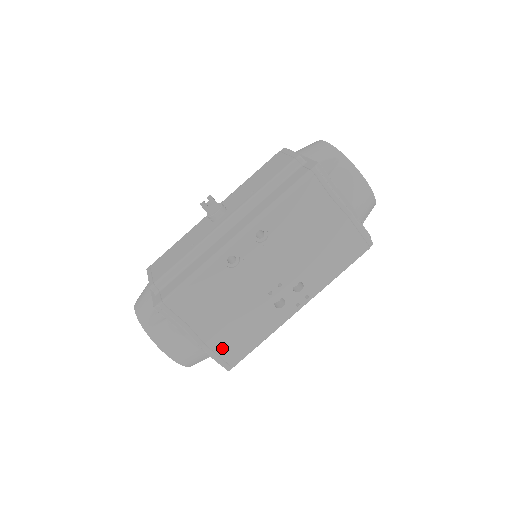
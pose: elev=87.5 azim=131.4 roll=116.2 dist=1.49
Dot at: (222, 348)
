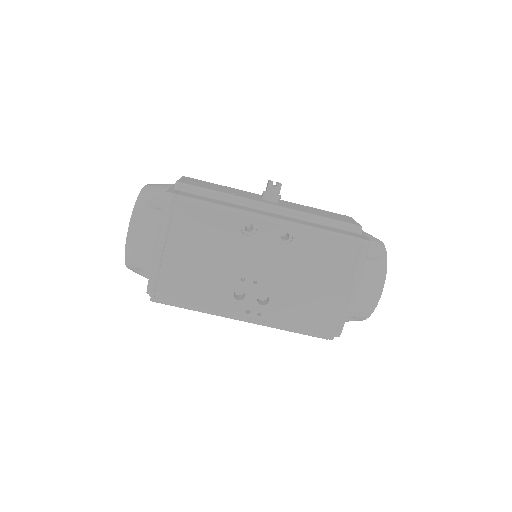
Dot at: (168, 274)
